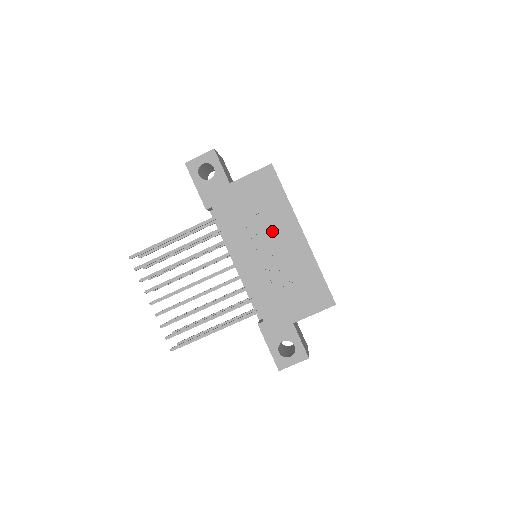
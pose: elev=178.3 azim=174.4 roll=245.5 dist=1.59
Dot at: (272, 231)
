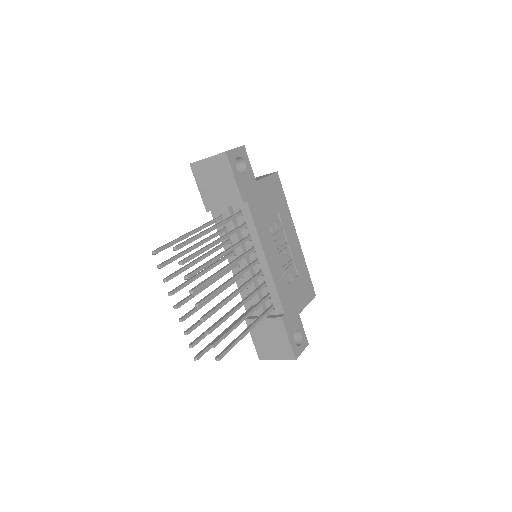
Dot at: (282, 231)
